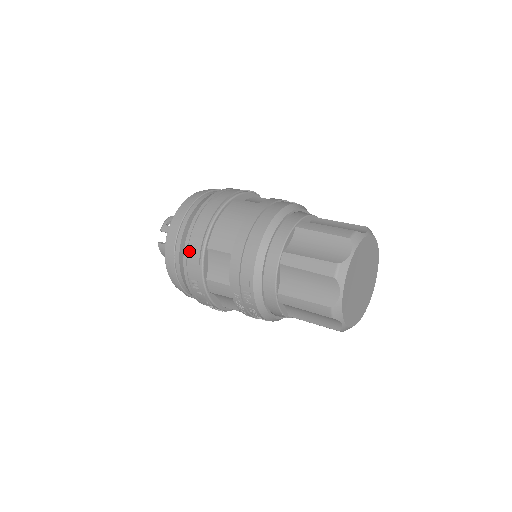
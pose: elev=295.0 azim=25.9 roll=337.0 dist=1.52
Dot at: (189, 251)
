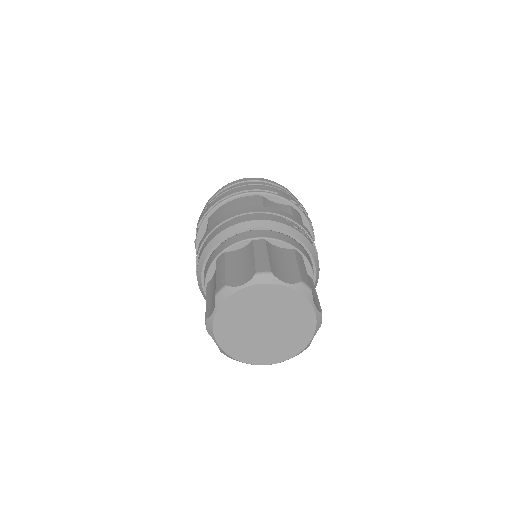
Dot at: occluded
